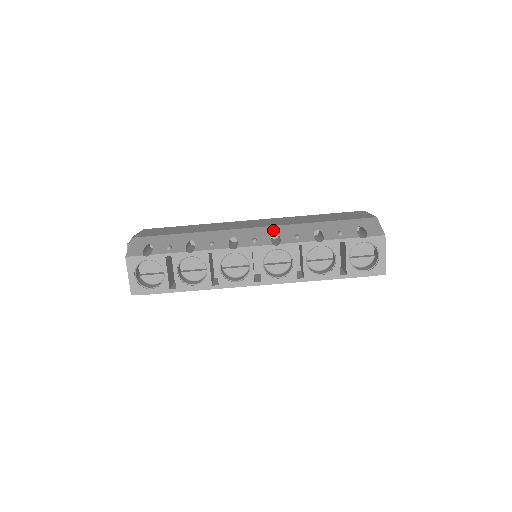
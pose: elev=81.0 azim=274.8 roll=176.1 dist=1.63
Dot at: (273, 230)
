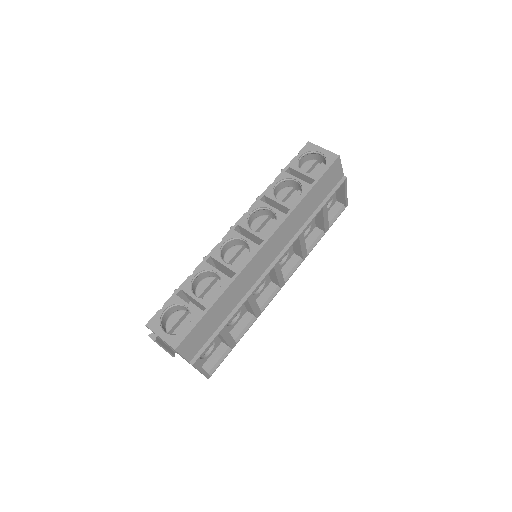
Dot at: occluded
